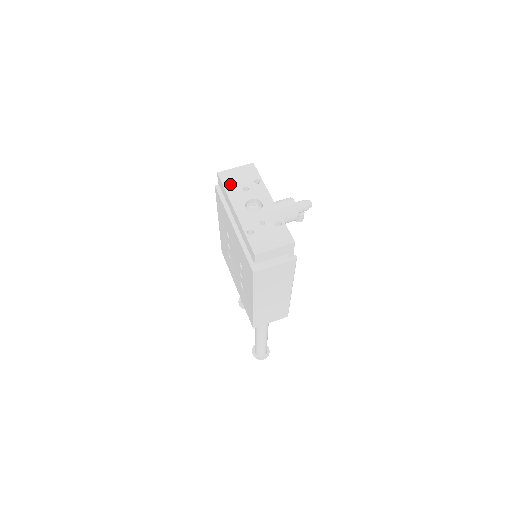
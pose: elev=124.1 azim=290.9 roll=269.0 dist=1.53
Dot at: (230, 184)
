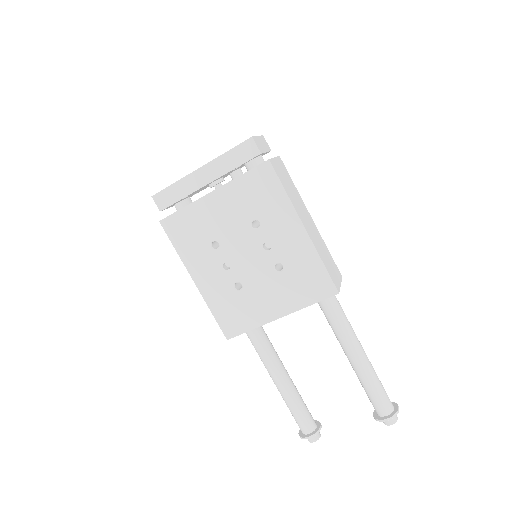
Dot at: occluded
